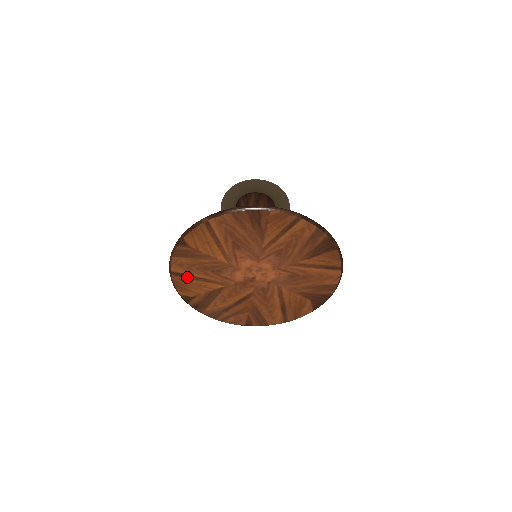
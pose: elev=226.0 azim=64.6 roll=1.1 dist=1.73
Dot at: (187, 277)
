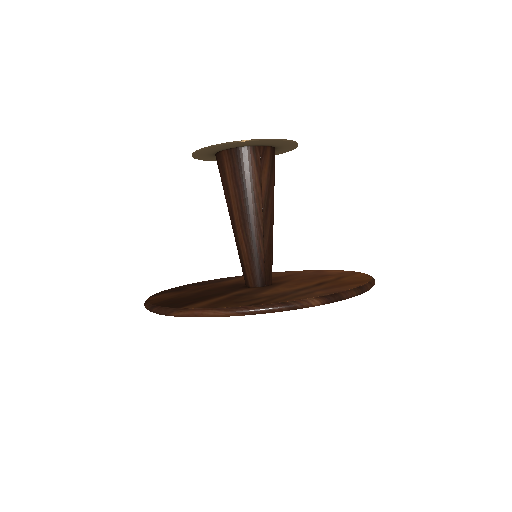
Dot at: occluded
